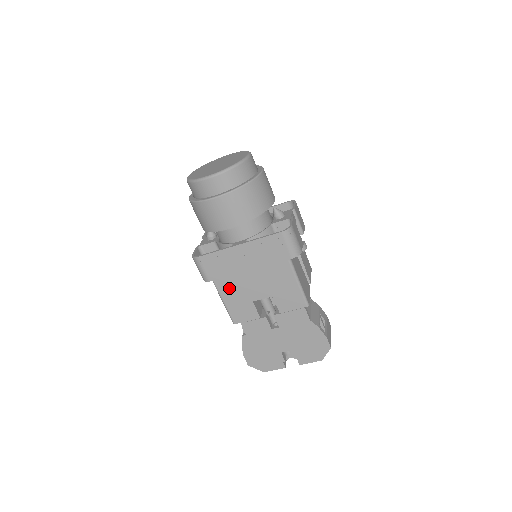
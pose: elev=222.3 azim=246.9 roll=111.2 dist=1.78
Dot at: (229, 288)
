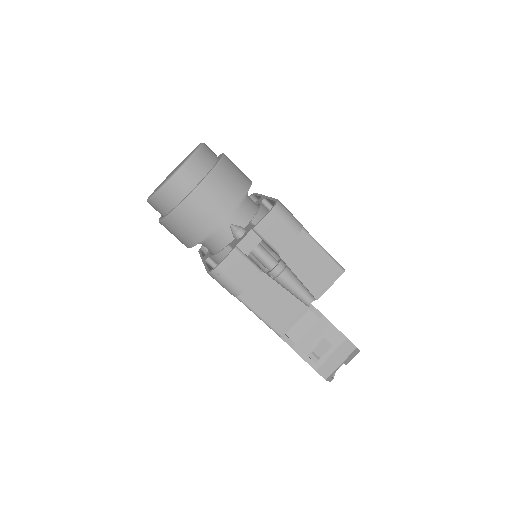
Dot at: occluded
